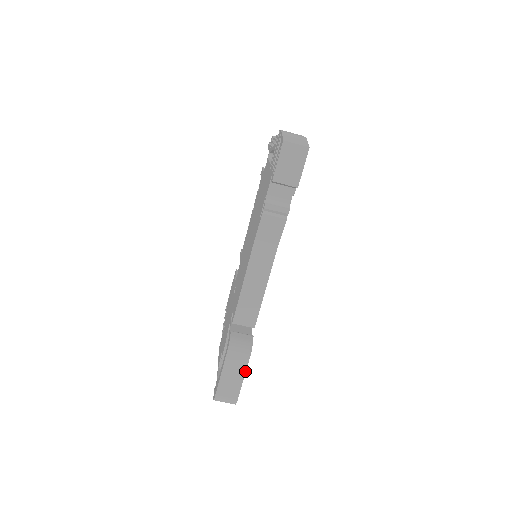
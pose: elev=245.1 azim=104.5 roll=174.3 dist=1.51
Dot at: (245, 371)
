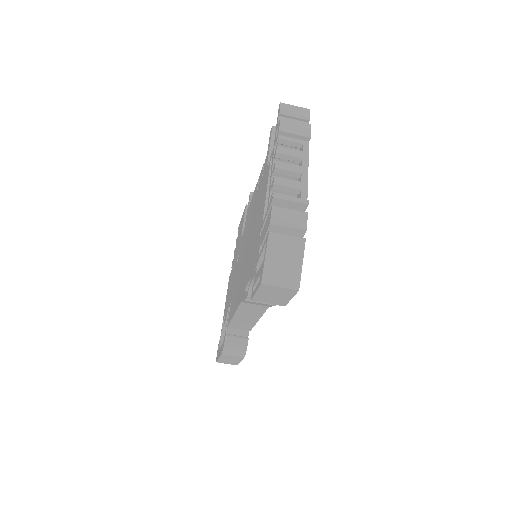
Dot at: (241, 360)
